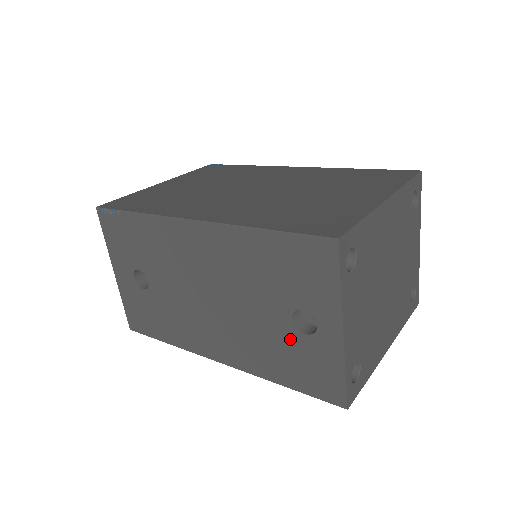
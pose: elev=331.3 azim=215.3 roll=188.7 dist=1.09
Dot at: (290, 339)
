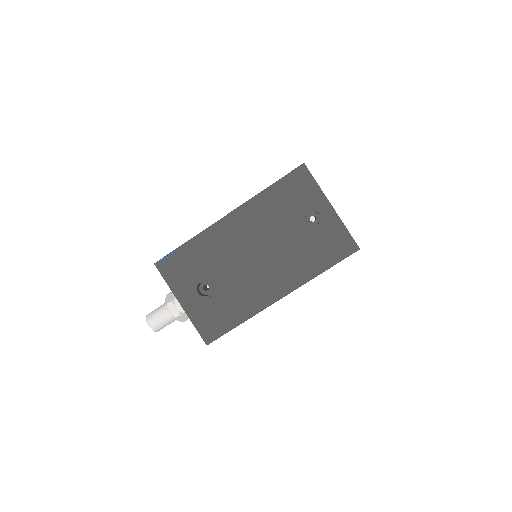
Dot at: (311, 236)
